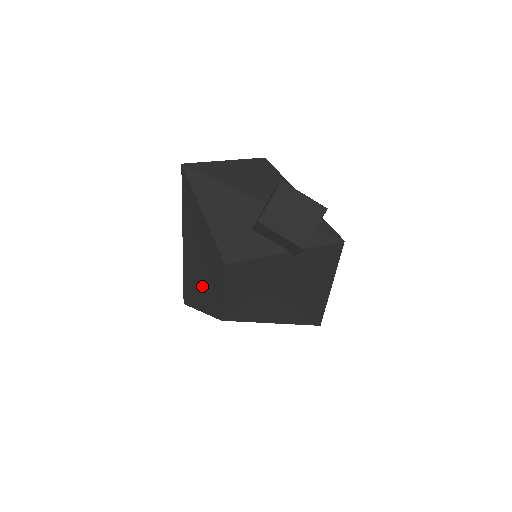
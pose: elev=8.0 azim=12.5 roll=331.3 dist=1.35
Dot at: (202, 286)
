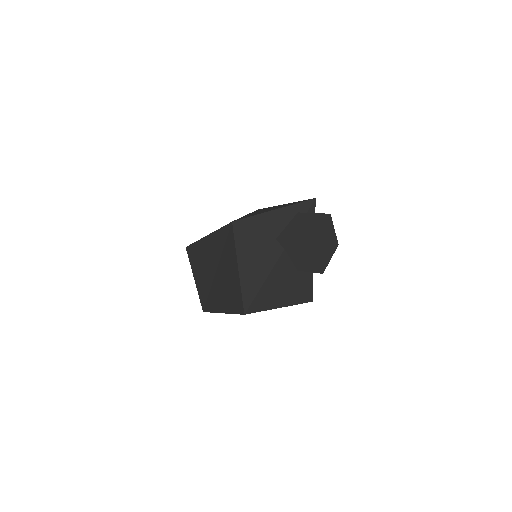
Dot at: occluded
